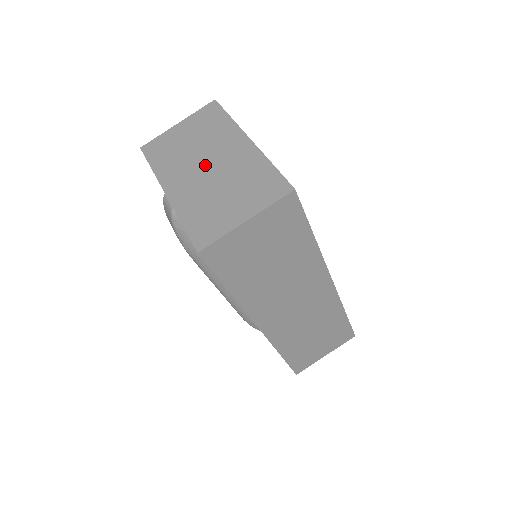
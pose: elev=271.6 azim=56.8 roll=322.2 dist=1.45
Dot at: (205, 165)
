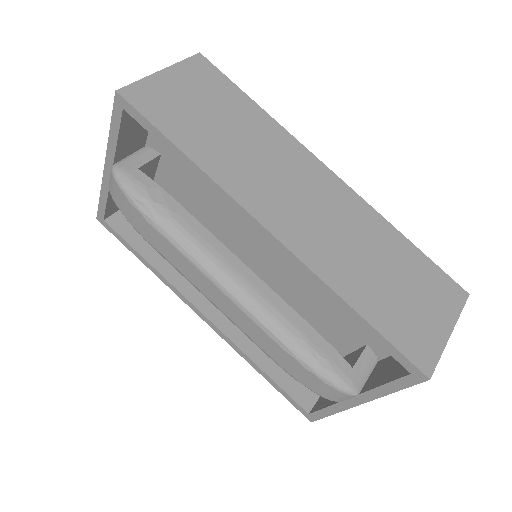
Dot at: occluded
